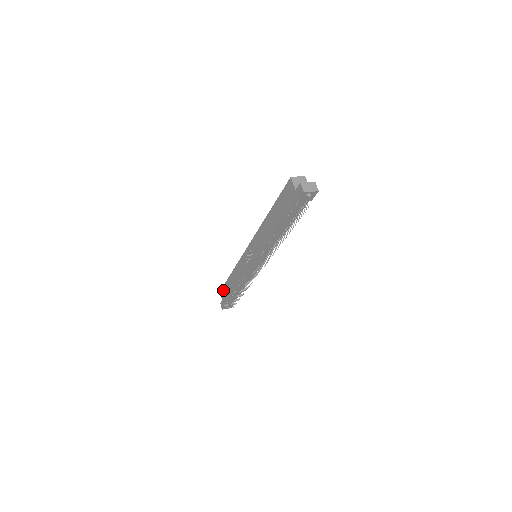
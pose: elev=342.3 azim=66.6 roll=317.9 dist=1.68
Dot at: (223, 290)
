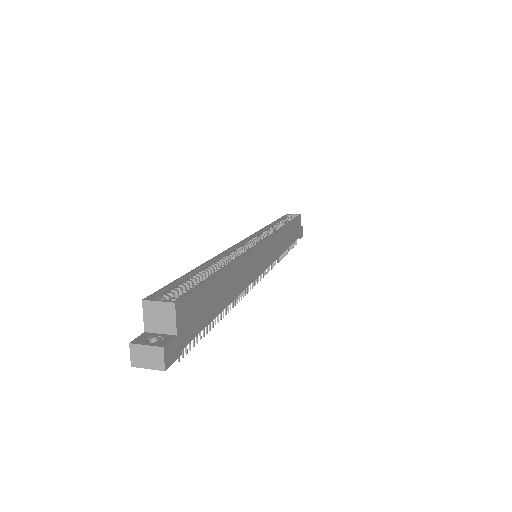
Dot at: occluded
